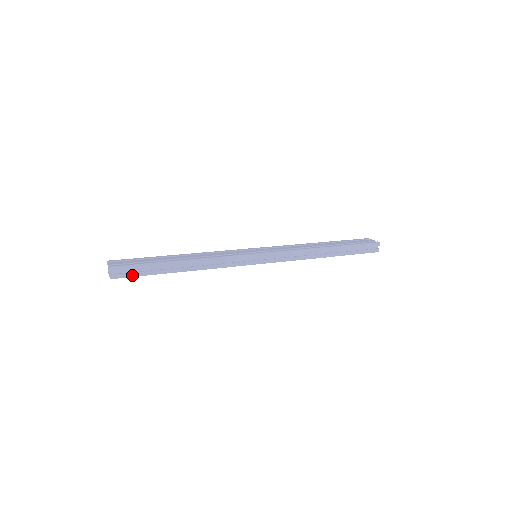
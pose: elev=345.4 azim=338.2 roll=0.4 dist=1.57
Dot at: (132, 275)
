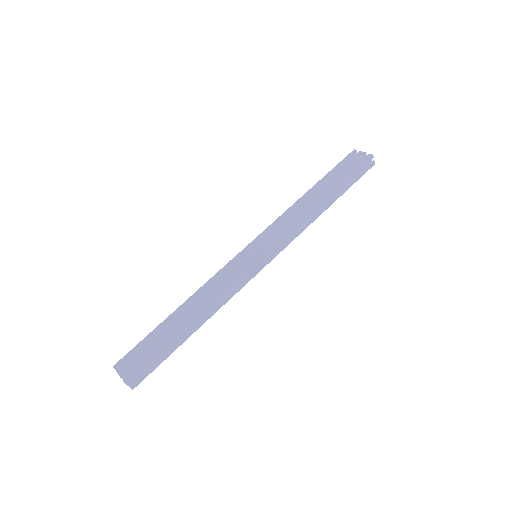
Dot at: (151, 371)
